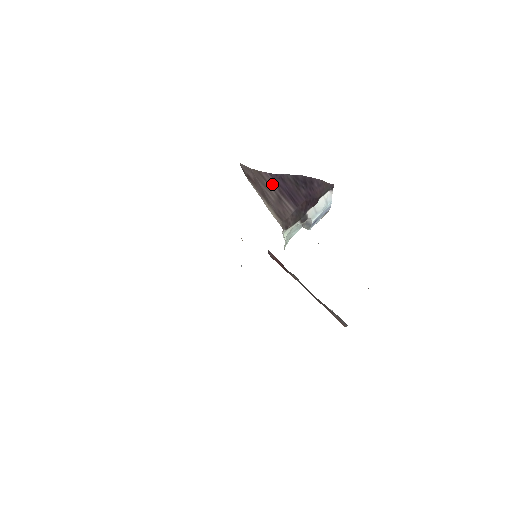
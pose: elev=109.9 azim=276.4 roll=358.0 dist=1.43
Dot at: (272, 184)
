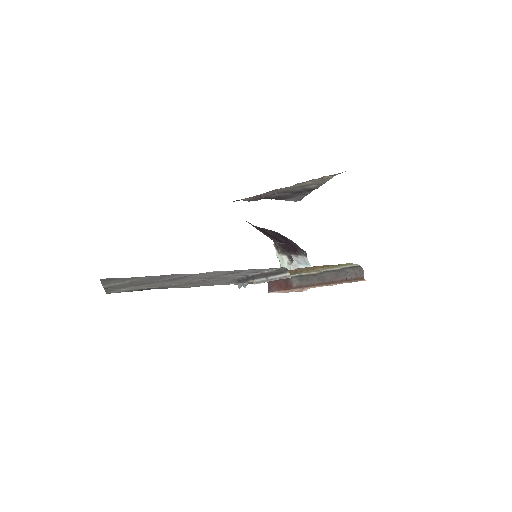
Dot at: occluded
